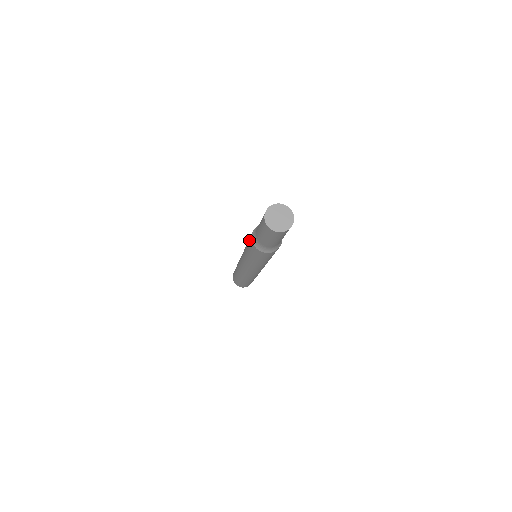
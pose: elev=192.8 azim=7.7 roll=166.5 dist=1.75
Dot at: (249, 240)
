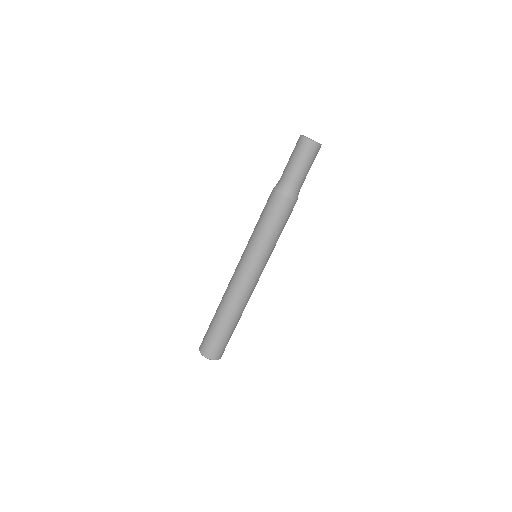
Dot at: (270, 206)
